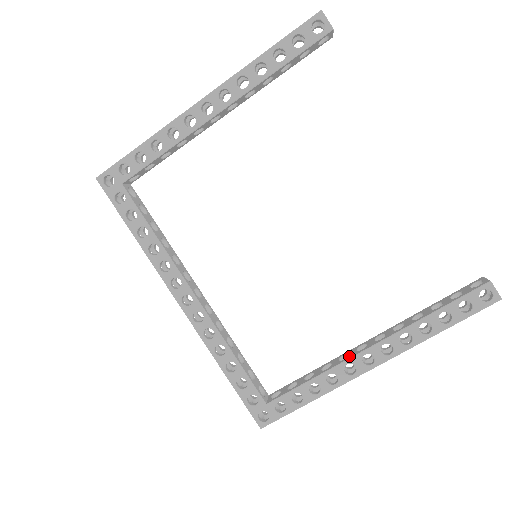
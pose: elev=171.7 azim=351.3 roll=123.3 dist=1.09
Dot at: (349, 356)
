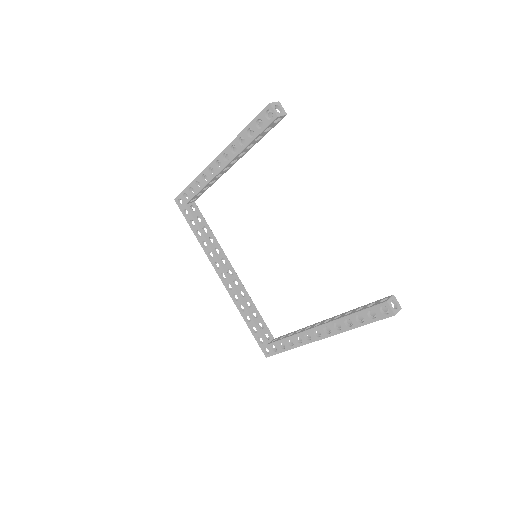
Dot at: (308, 328)
